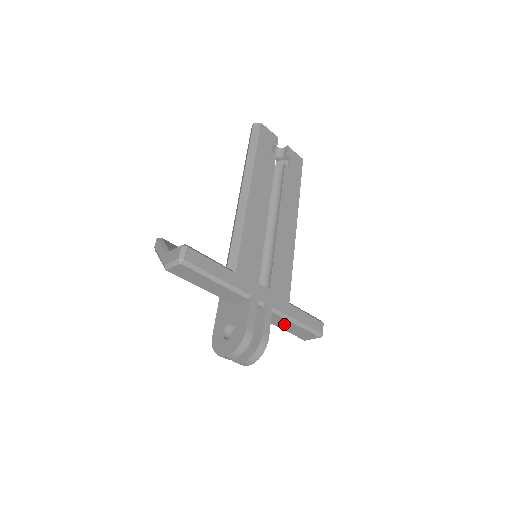
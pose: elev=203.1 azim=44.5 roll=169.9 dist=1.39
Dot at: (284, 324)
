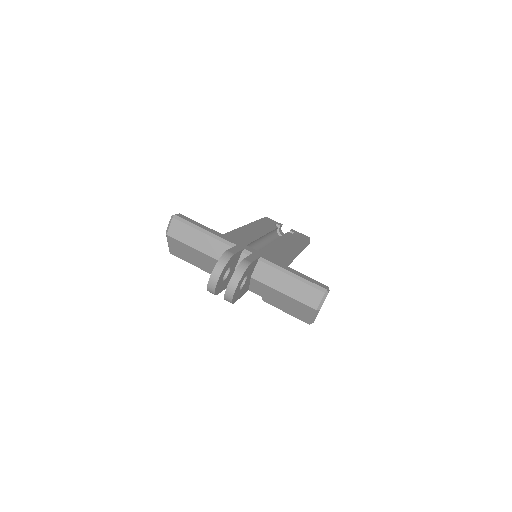
Dot at: (281, 282)
